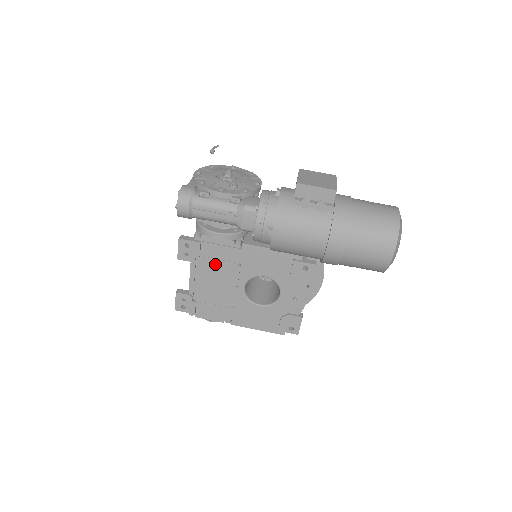
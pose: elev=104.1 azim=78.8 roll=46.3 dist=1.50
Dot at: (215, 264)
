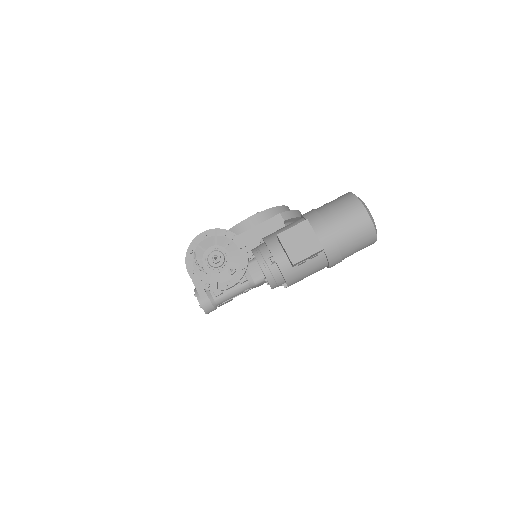
Dot at: occluded
